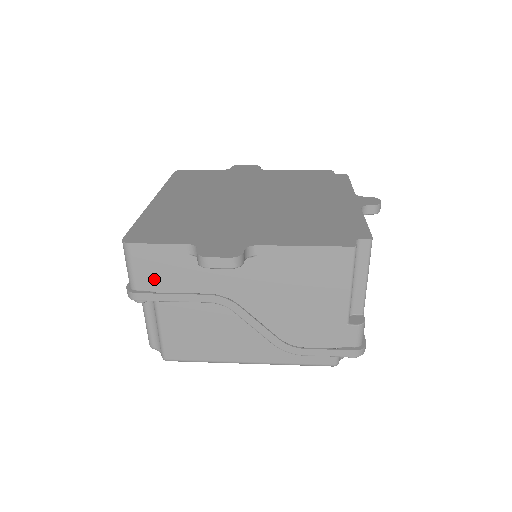
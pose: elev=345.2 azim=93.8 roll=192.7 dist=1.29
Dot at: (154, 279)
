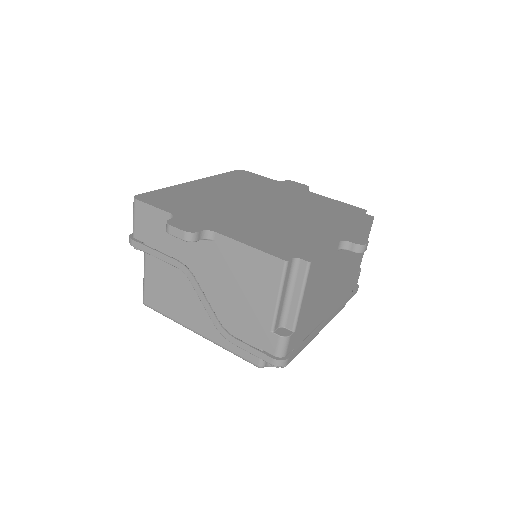
Dot at: (146, 233)
